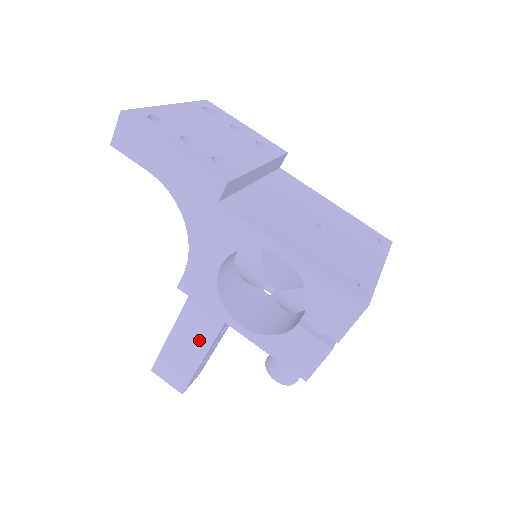
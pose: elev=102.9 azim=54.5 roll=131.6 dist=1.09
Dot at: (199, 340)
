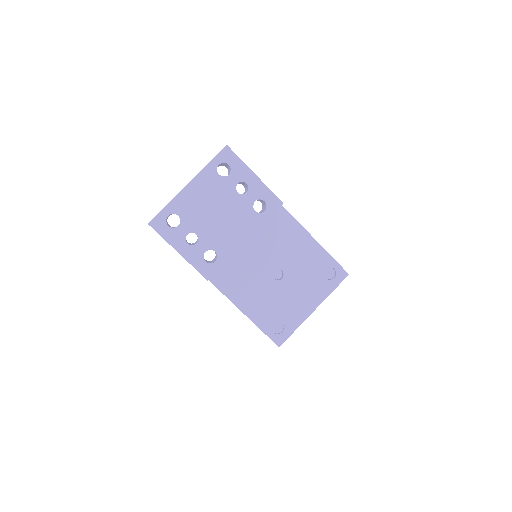
Dot at: occluded
